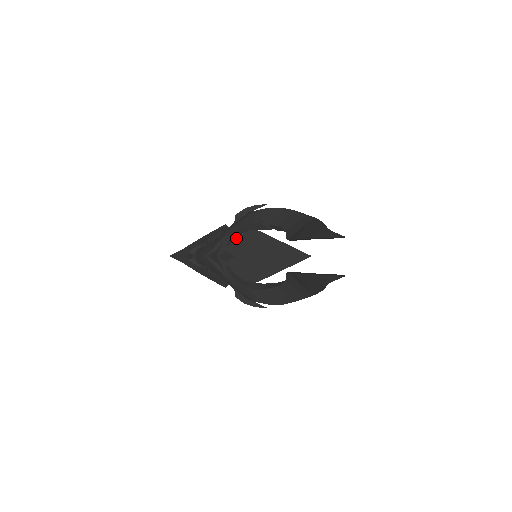
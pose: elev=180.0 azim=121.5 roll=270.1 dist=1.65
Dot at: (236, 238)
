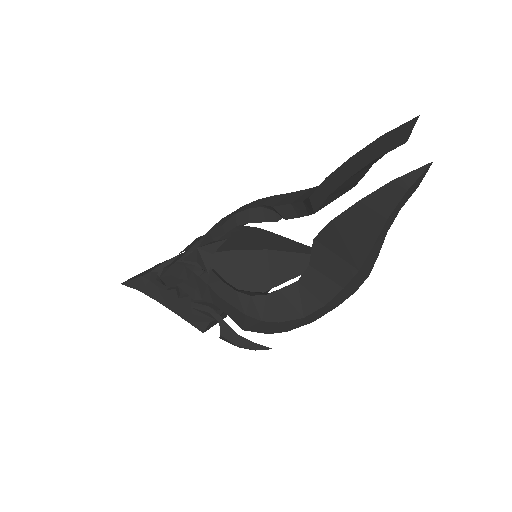
Dot at: (226, 235)
